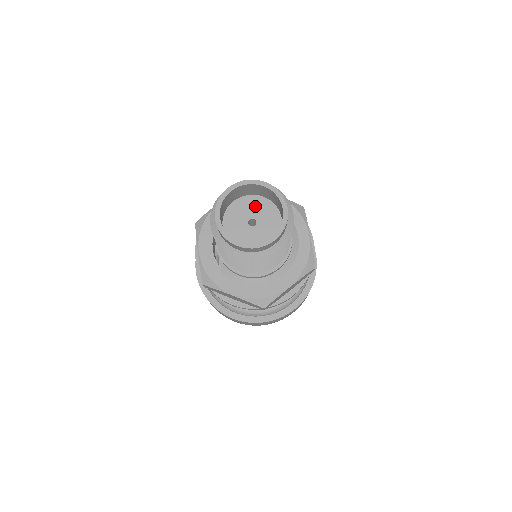
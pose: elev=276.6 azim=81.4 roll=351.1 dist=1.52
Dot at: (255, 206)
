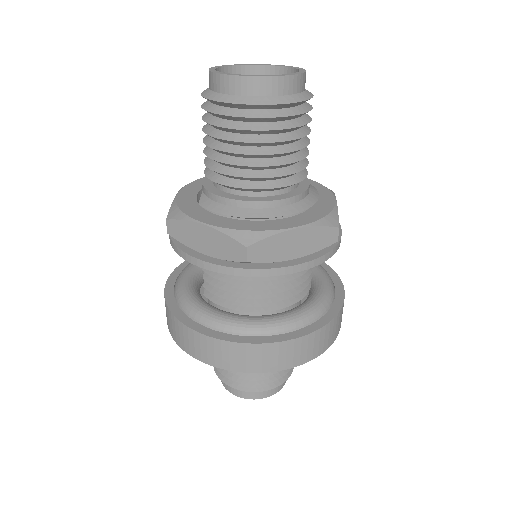
Dot at: occluded
